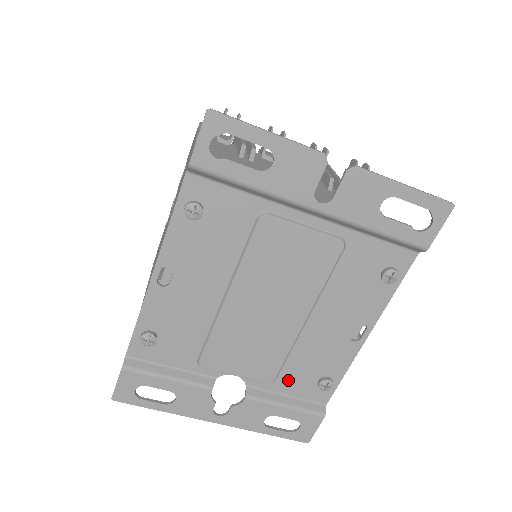
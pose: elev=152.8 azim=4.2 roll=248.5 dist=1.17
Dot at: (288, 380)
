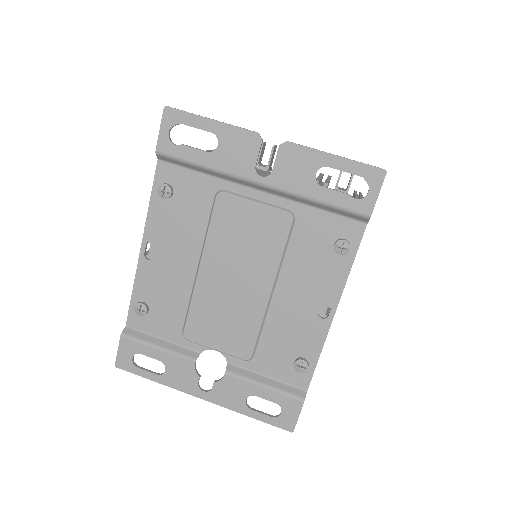
Dot at: (265, 359)
